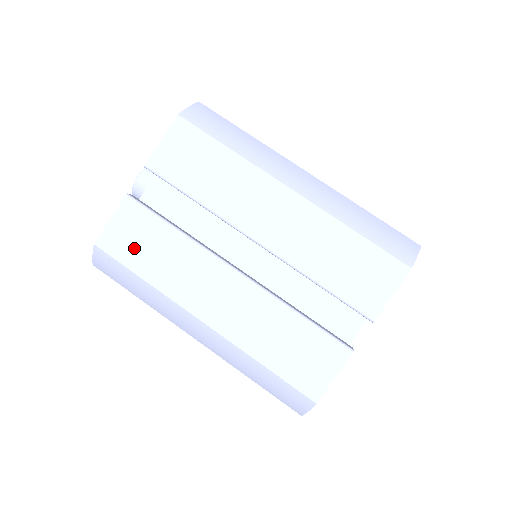
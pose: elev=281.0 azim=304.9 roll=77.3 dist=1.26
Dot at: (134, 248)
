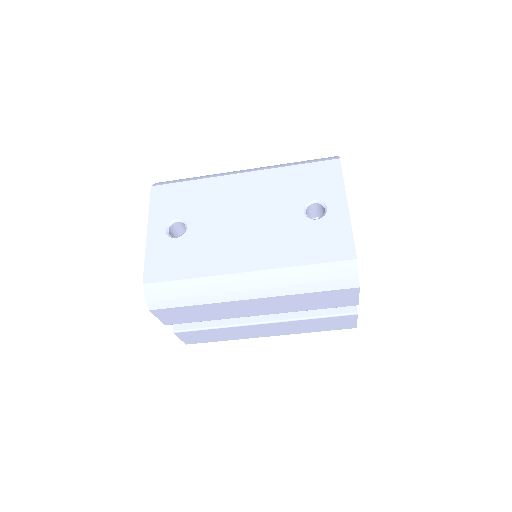
Dot at: (205, 339)
